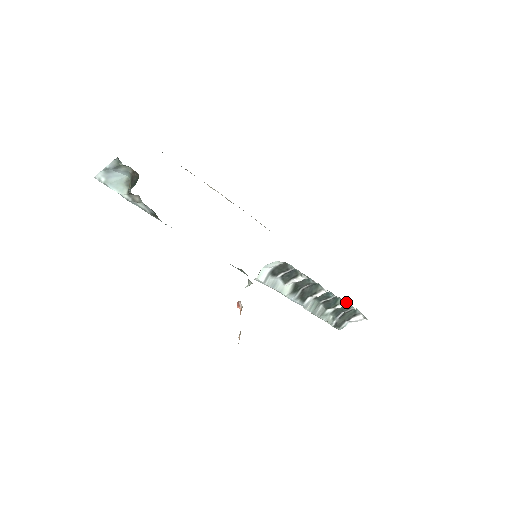
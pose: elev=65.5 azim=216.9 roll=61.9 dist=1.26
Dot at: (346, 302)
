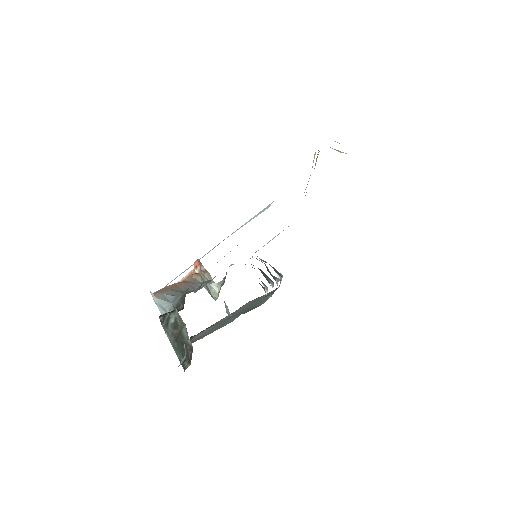
Dot at: (281, 276)
